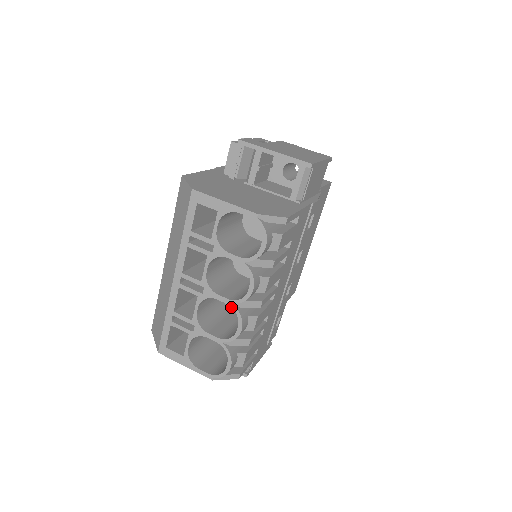
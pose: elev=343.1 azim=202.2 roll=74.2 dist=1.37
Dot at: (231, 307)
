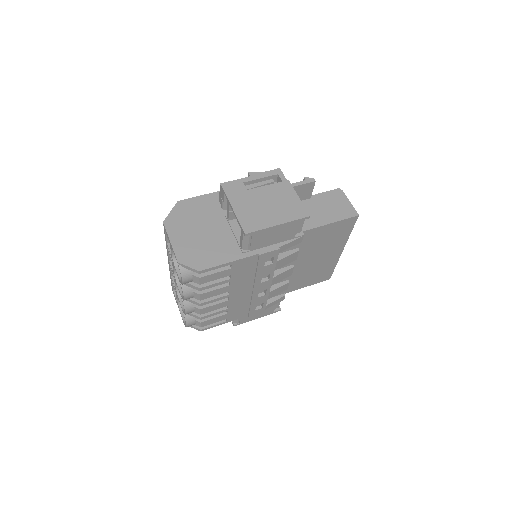
Dot at: occluded
